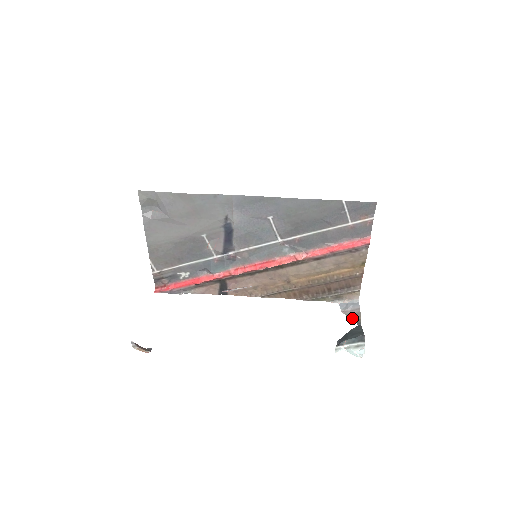
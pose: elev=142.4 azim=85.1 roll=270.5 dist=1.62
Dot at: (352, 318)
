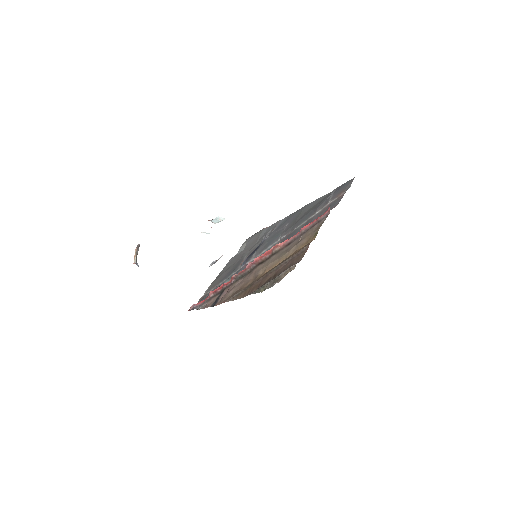
Dot at: occluded
